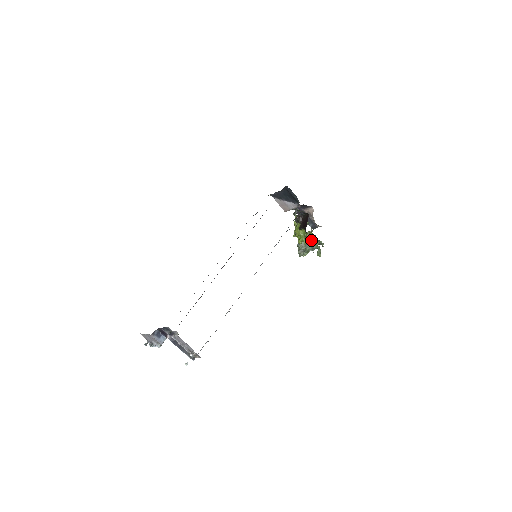
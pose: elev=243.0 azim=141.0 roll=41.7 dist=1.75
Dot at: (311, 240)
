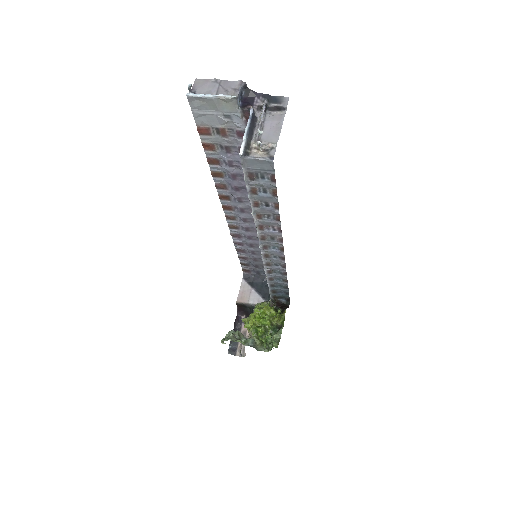
Dot at: (276, 326)
